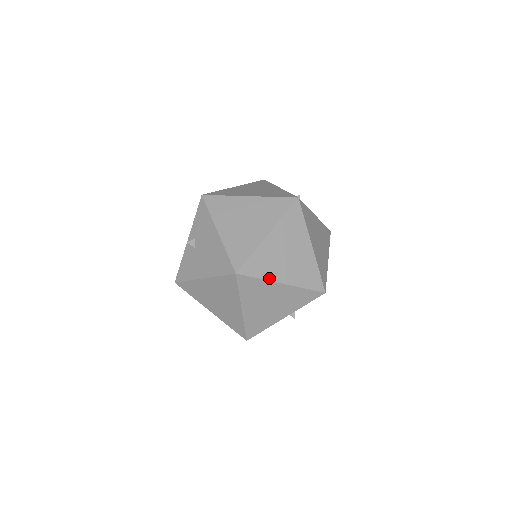
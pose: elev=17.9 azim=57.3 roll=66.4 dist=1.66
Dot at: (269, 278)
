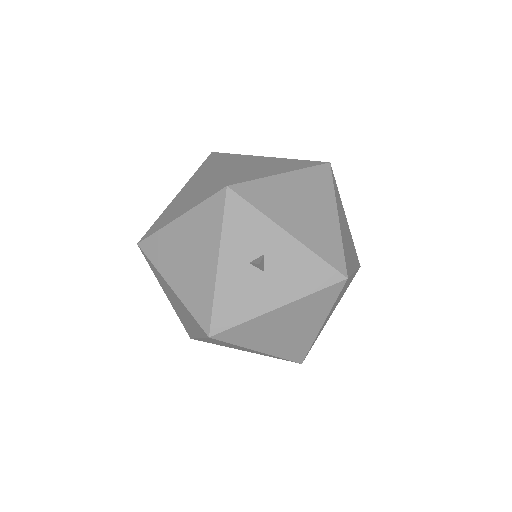
Dot at: (226, 346)
